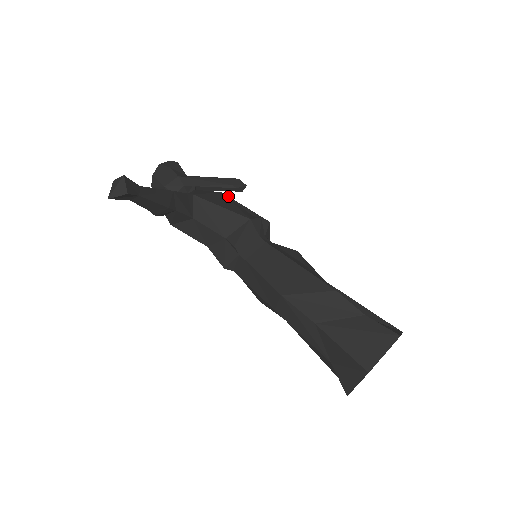
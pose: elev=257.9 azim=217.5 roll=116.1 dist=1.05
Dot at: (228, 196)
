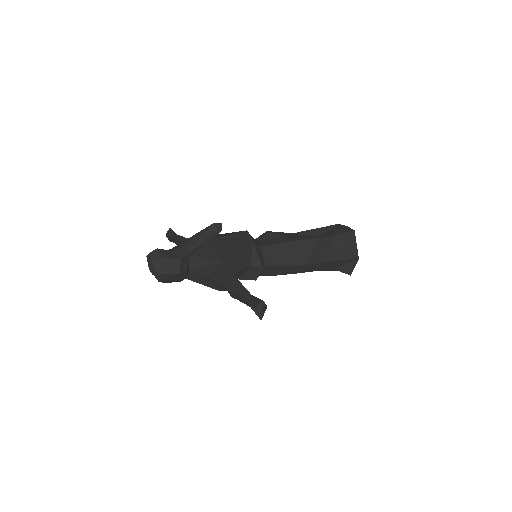
Dot at: (214, 239)
